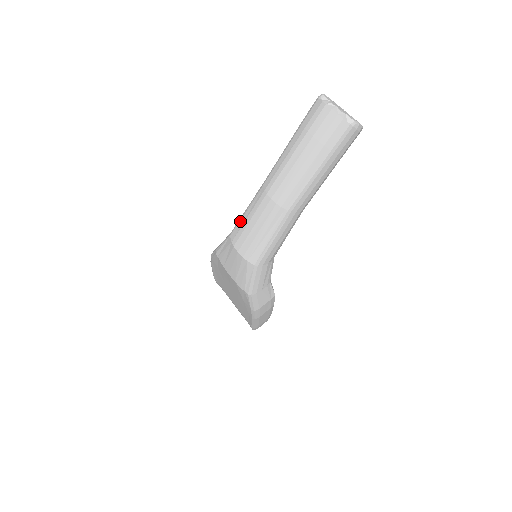
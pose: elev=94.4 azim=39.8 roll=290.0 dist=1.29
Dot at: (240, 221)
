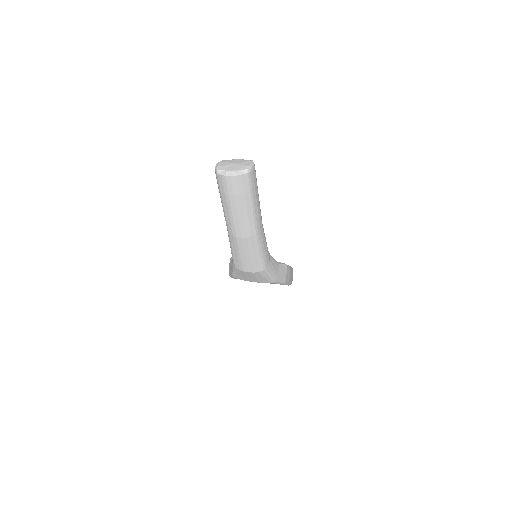
Dot at: (234, 257)
